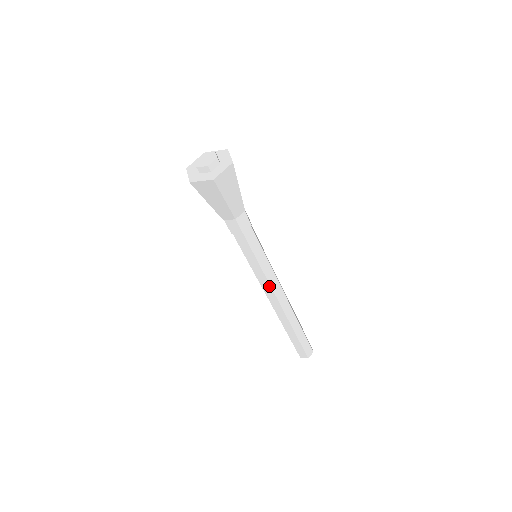
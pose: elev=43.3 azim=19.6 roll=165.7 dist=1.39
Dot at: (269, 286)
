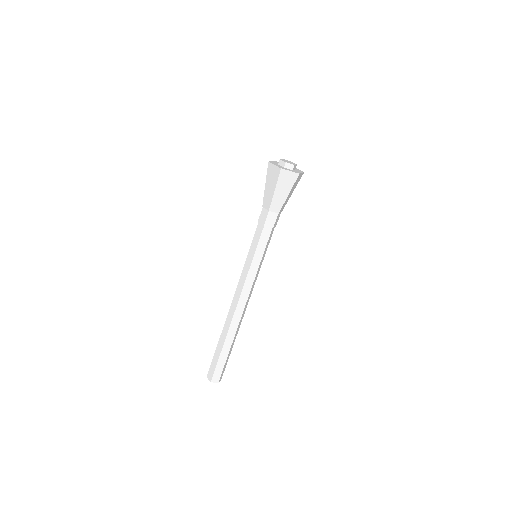
Dot at: (251, 286)
